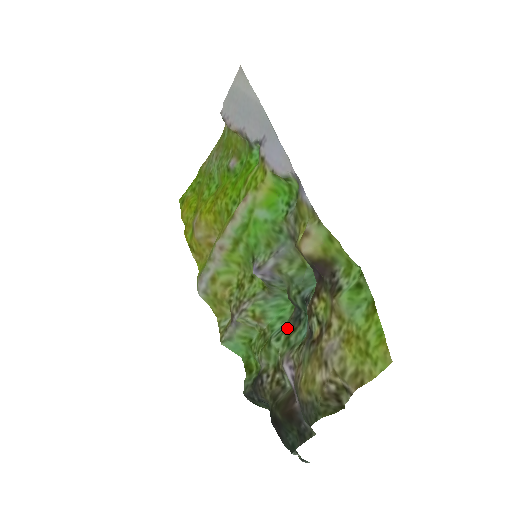
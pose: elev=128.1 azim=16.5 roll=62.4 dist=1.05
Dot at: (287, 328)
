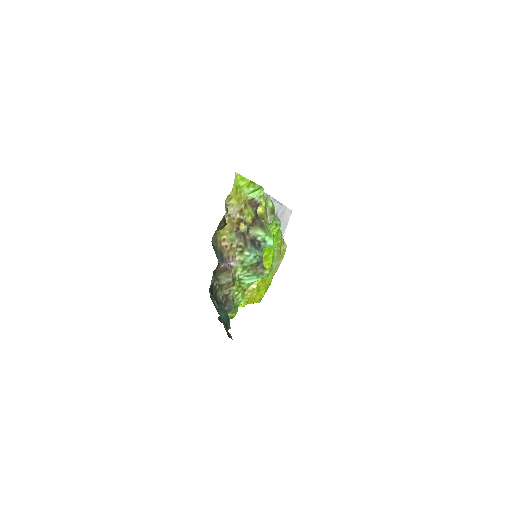
Dot at: (250, 269)
